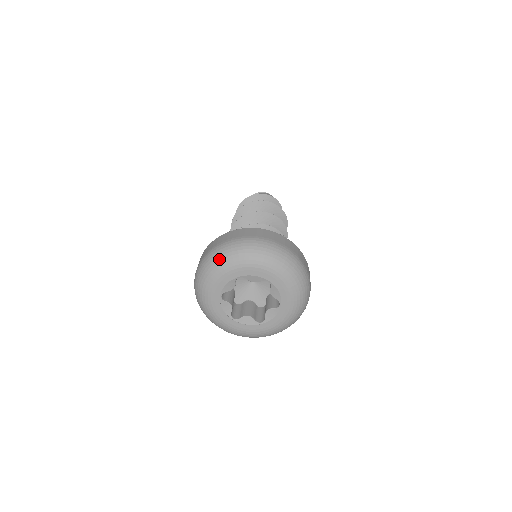
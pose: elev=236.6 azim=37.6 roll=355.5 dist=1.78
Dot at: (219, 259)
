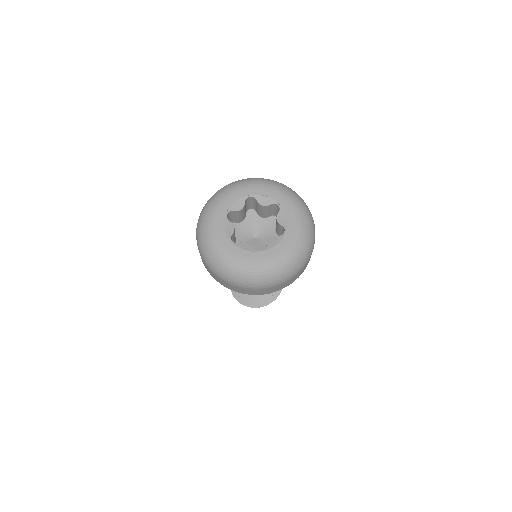
Dot at: (235, 182)
